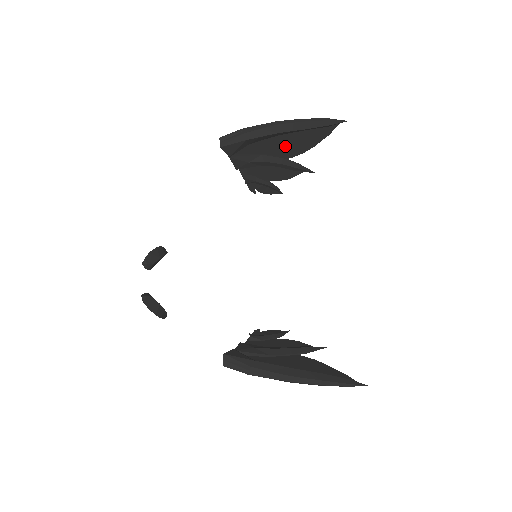
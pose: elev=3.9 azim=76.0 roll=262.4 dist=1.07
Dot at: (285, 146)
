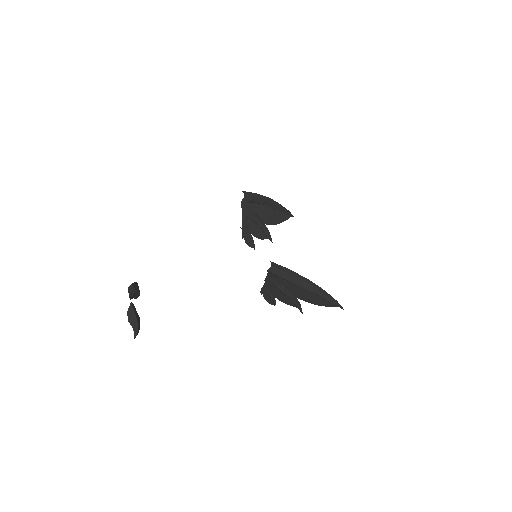
Dot at: (266, 215)
